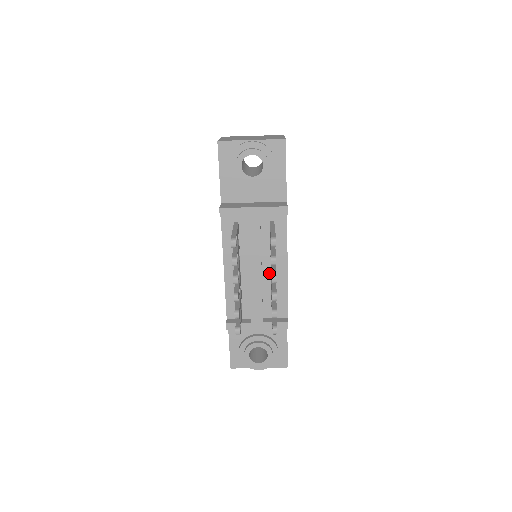
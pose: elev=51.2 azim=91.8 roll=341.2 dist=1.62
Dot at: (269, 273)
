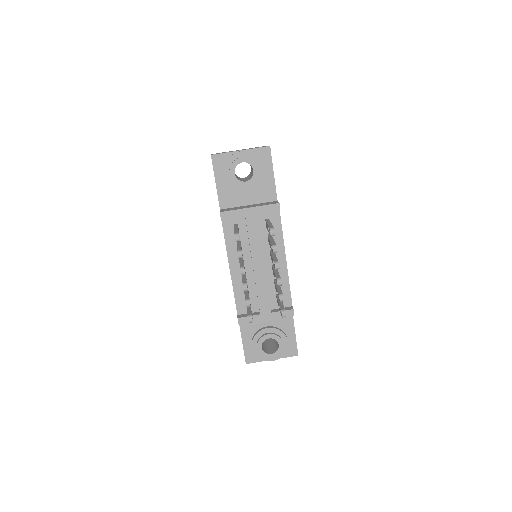
Dot at: (270, 267)
